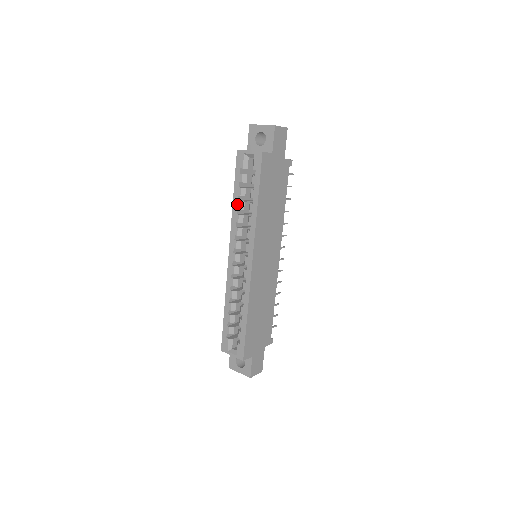
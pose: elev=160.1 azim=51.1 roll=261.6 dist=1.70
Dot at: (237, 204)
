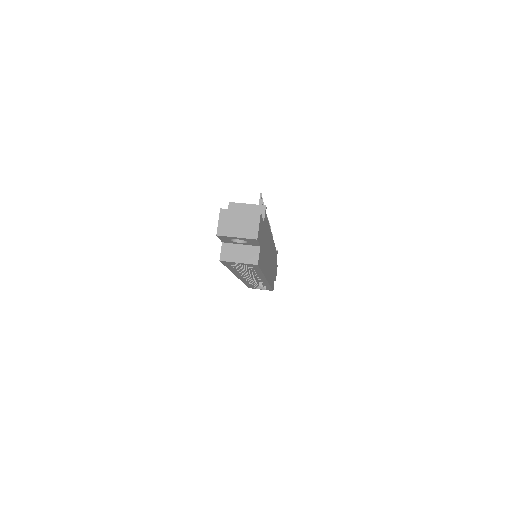
Dot at: (236, 271)
